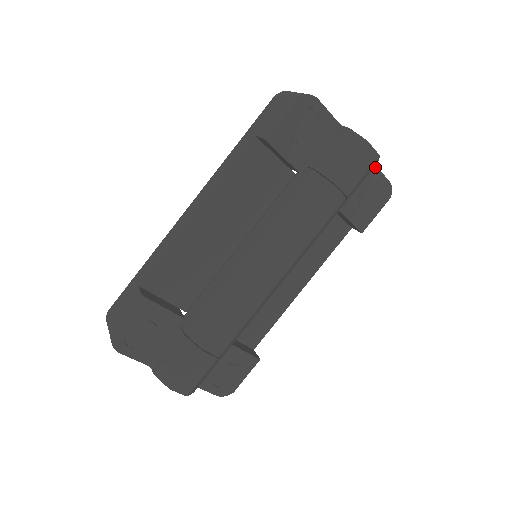
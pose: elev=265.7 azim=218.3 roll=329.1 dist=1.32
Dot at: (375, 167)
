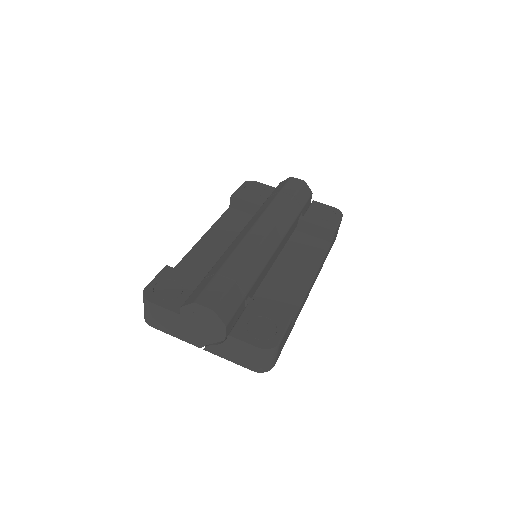
Dot at: (317, 202)
